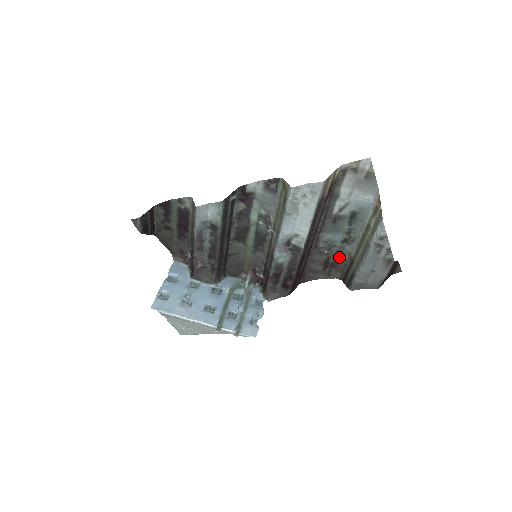
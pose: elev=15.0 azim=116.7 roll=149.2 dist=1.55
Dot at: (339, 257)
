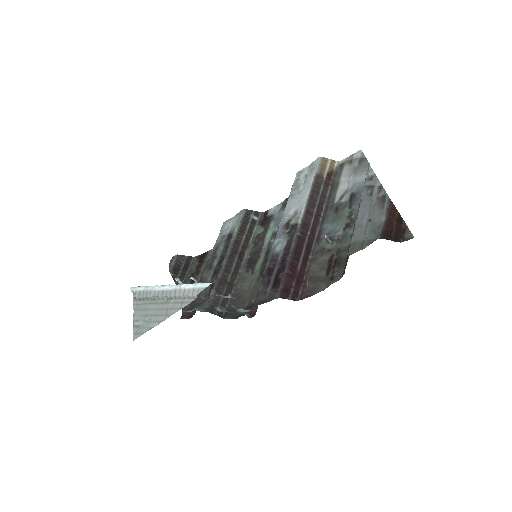
Dot at: (342, 249)
